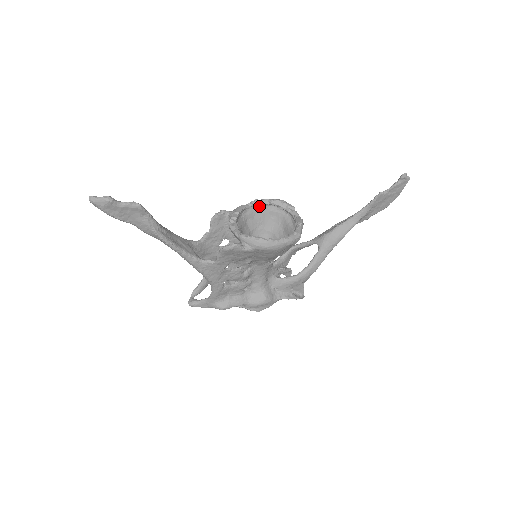
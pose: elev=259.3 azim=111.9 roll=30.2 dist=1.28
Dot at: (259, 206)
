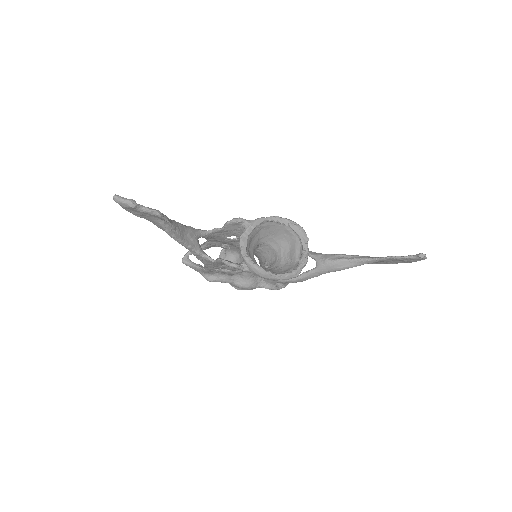
Dot at: (278, 222)
